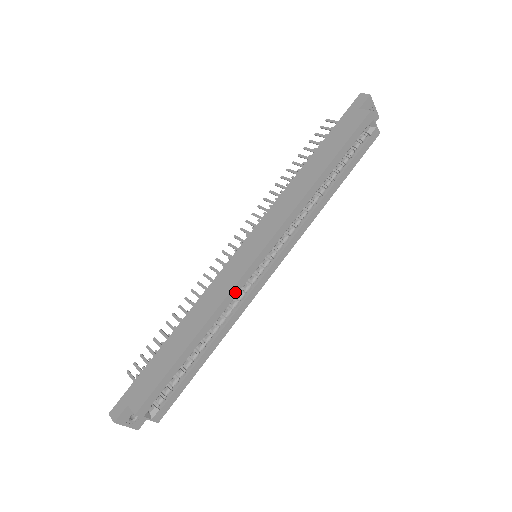
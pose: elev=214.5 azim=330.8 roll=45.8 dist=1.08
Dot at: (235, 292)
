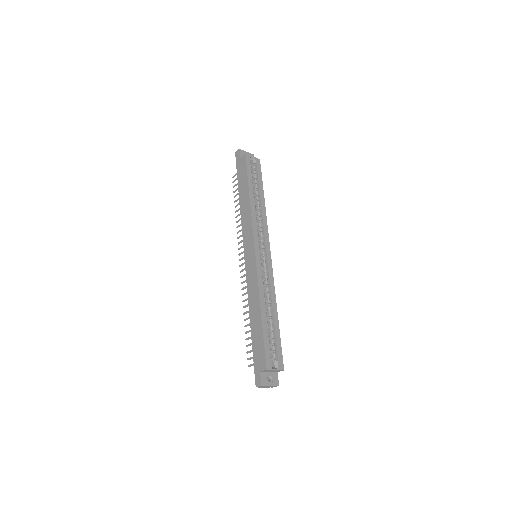
Dot at: (260, 276)
